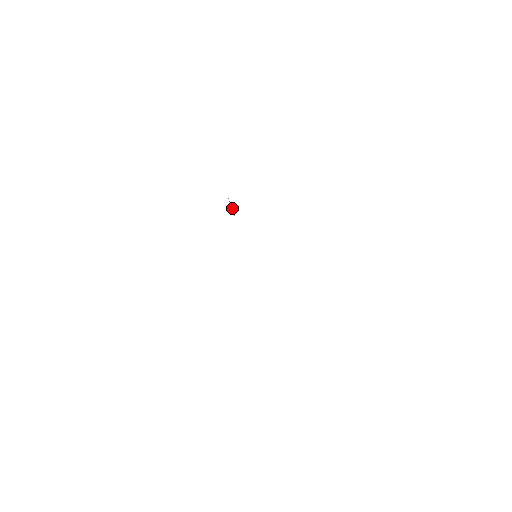
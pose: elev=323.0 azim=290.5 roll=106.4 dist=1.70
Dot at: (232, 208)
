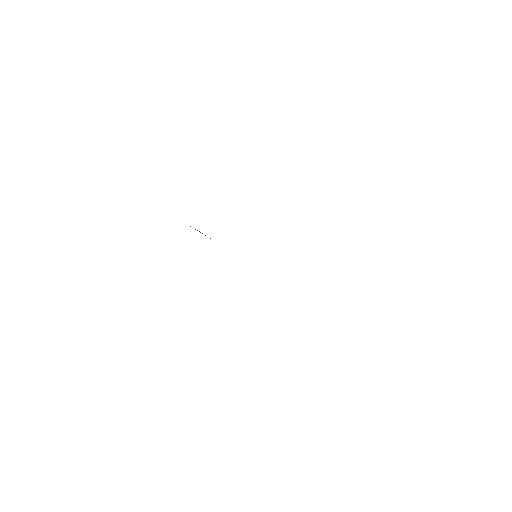
Dot at: occluded
